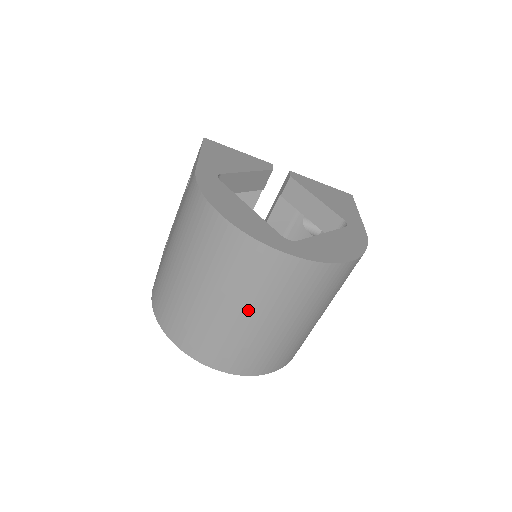
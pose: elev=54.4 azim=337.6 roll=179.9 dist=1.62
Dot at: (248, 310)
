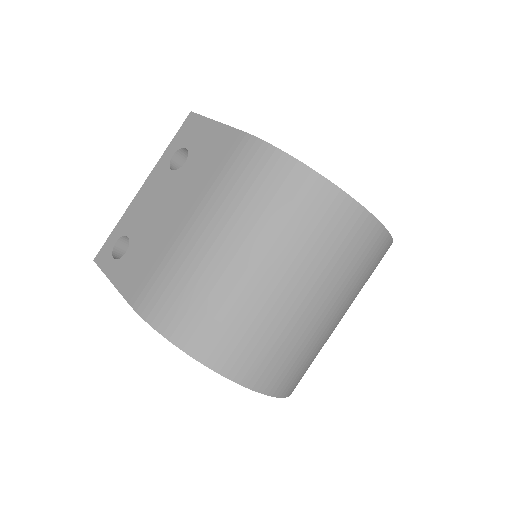
Dot at: (326, 298)
